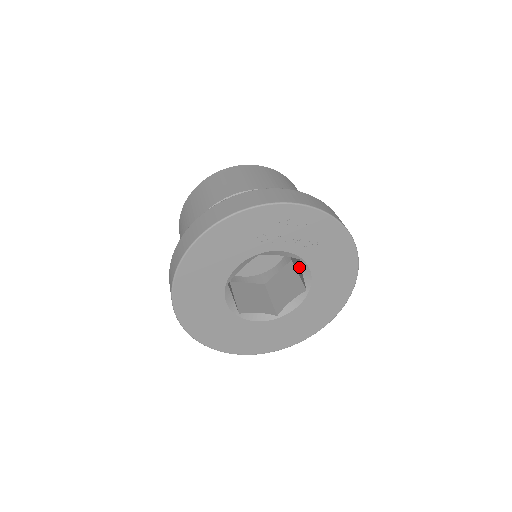
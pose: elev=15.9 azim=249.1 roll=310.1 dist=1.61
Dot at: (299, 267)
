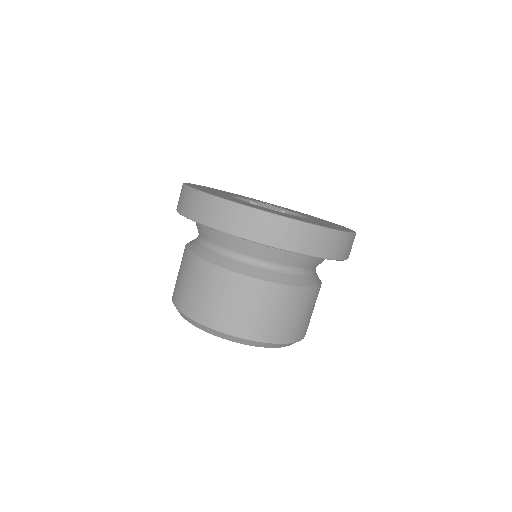
Dot at: occluded
